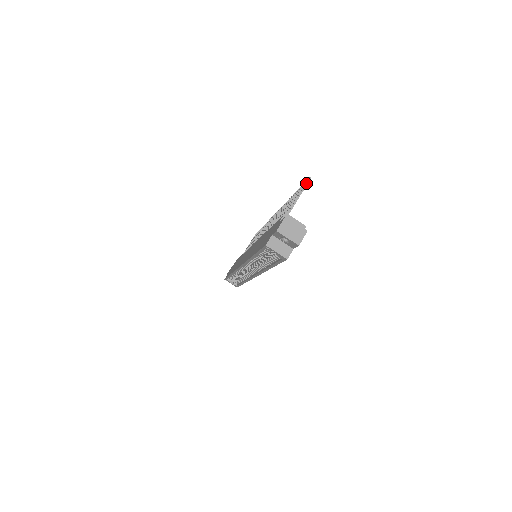
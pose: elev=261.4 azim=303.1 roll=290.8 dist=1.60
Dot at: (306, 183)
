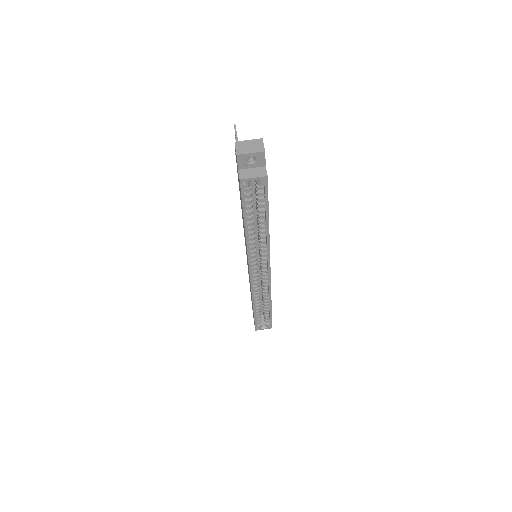
Dot at: occluded
